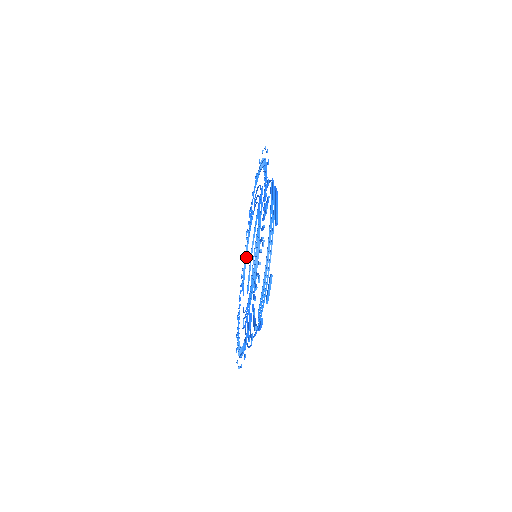
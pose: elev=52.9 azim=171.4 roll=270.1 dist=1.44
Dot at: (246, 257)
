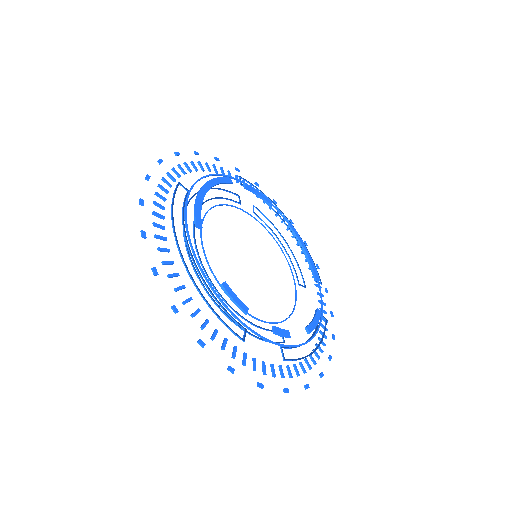
Dot at: (283, 253)
